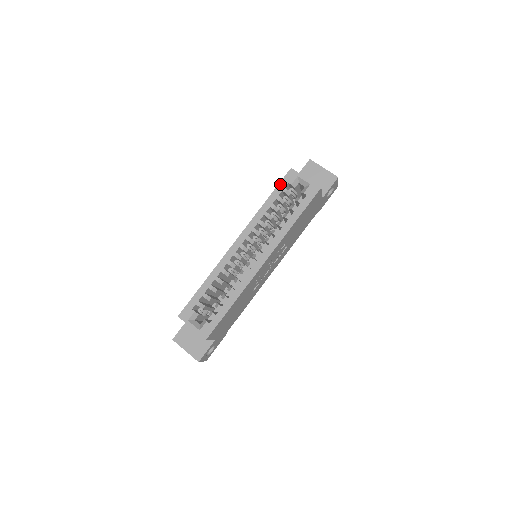
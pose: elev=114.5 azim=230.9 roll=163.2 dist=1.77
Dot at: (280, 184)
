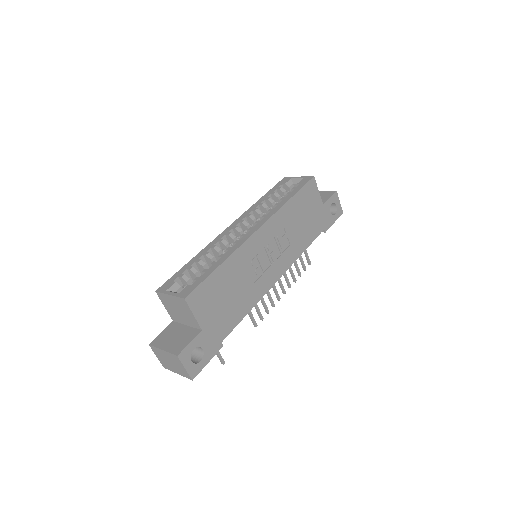
Dot at: (274, 187)
